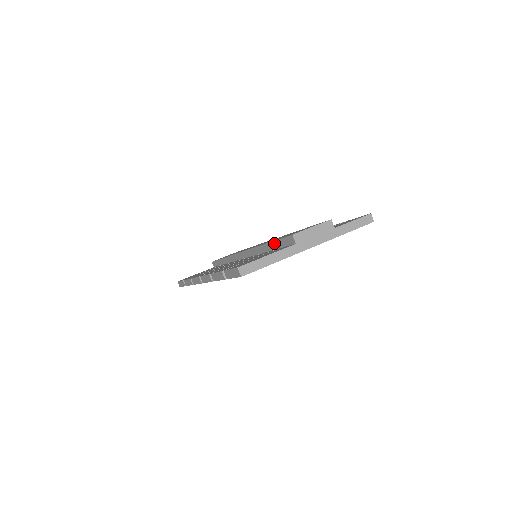
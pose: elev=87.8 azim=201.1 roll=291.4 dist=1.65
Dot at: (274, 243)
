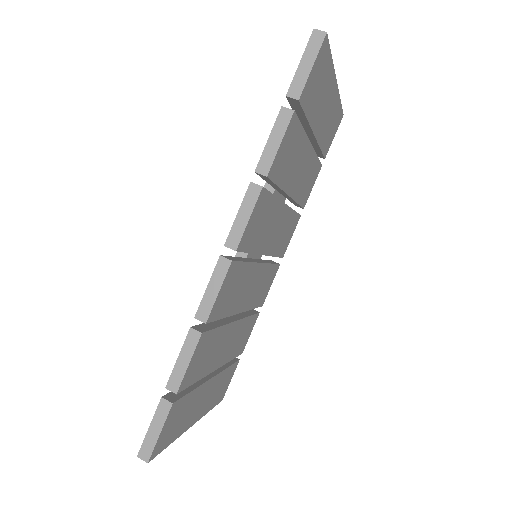
Dot at: occluded
